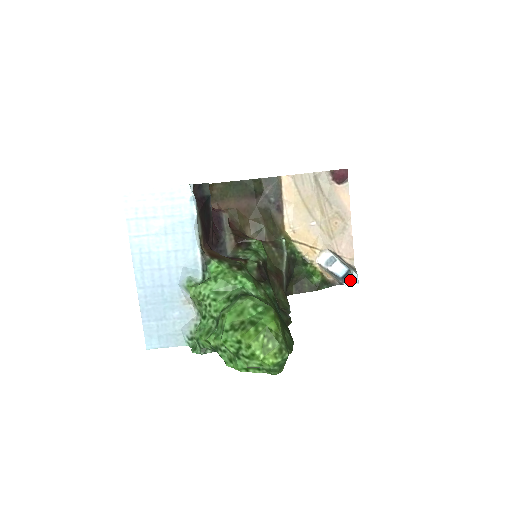
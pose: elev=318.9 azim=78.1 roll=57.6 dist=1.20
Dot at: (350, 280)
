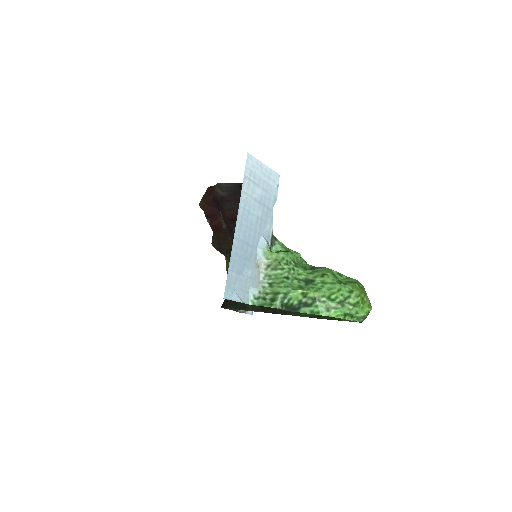
Dot at: occluded
